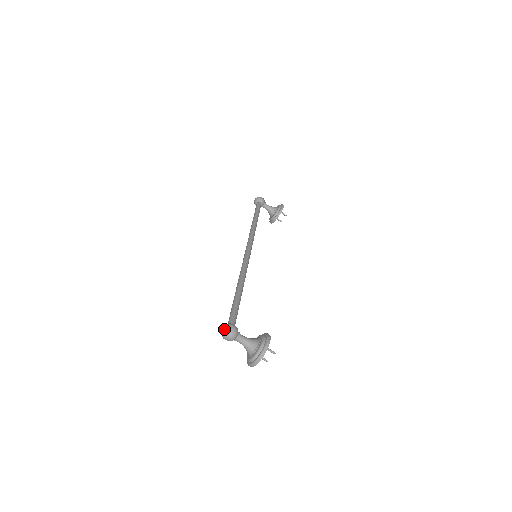
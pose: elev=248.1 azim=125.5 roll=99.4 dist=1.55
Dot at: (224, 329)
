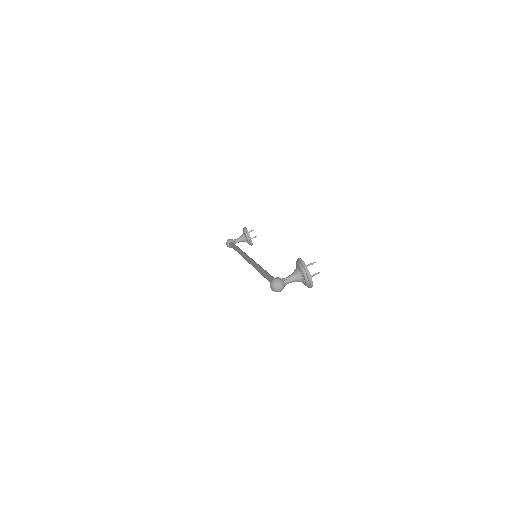
Dot at: (271, 286)
